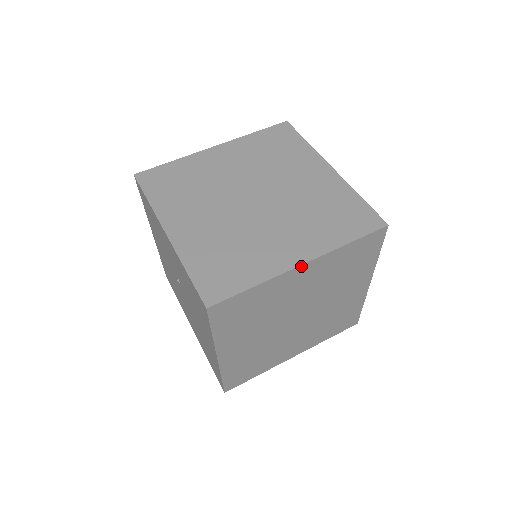
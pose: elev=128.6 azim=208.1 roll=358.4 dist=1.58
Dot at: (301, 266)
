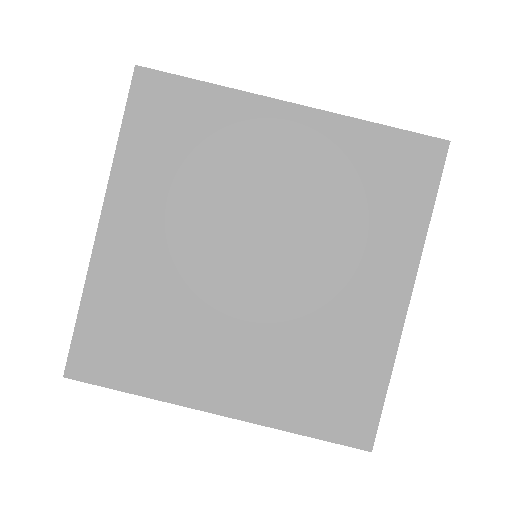
Dot at: (214, 412)
